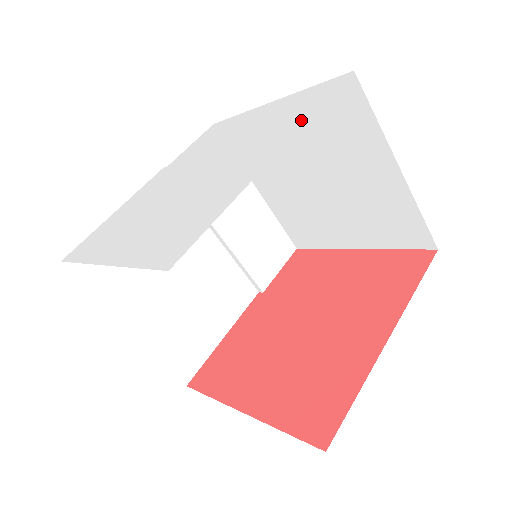
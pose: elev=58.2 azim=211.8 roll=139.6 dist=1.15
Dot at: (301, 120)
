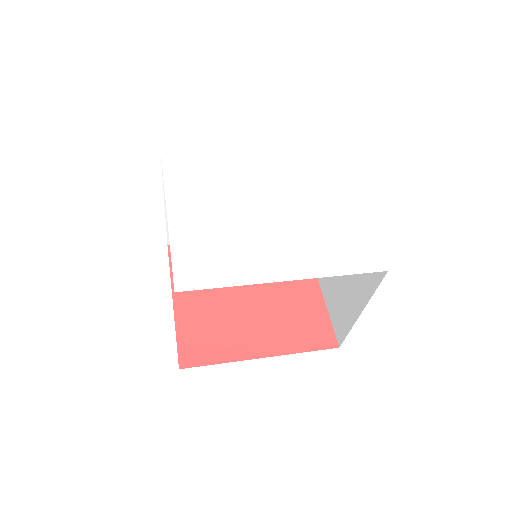
Dot at: (326, 270)
